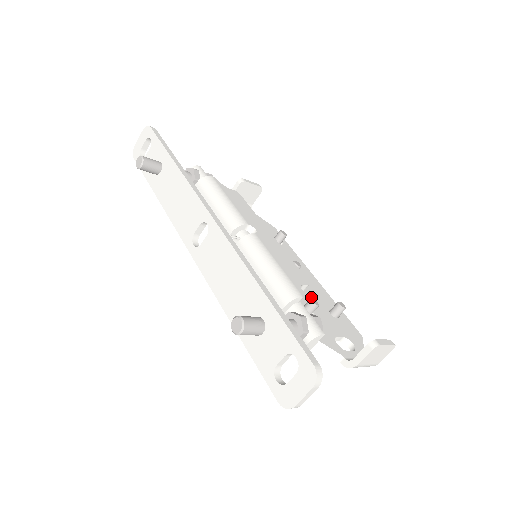
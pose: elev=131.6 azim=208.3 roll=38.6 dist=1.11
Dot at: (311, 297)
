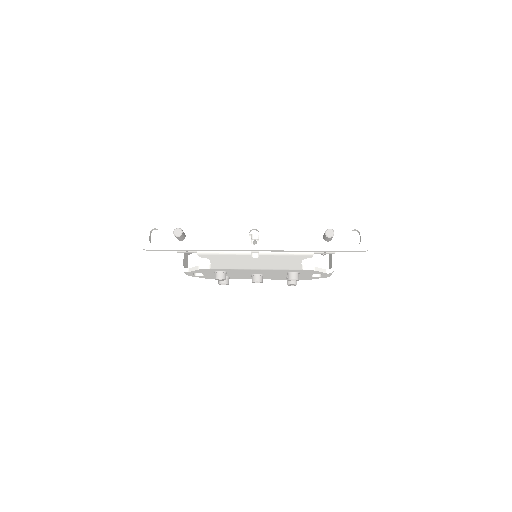
Dot at: occluded
